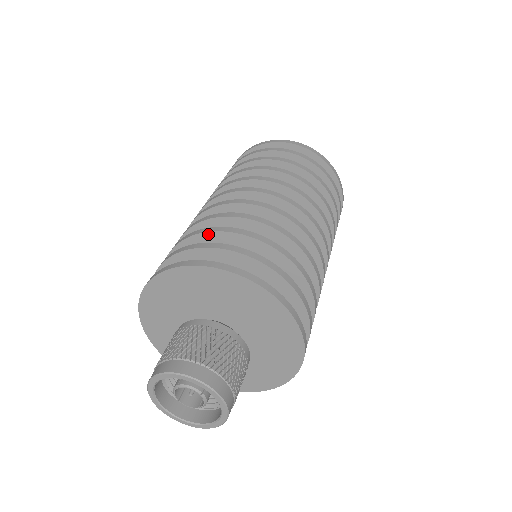
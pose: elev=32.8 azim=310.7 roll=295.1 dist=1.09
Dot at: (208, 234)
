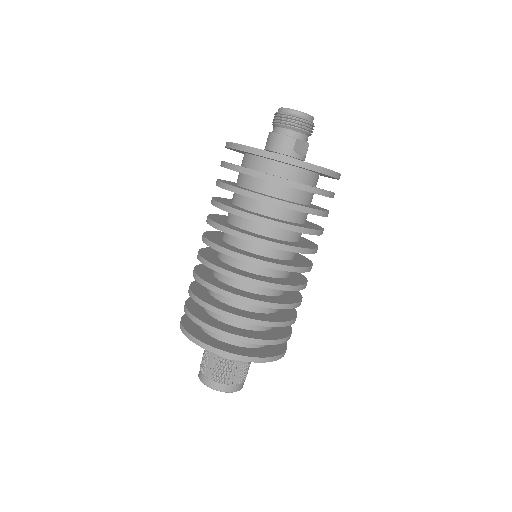
Dot at: (217, 313)
